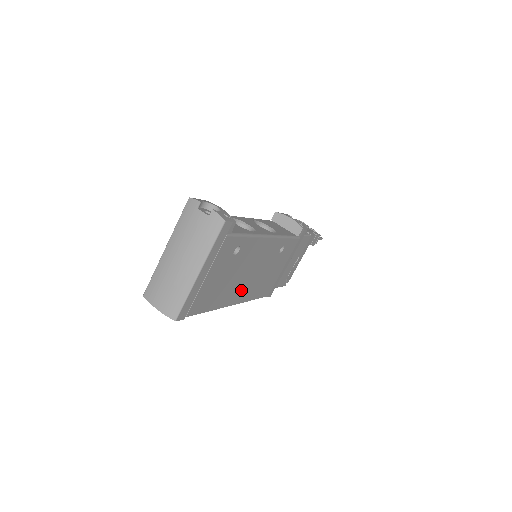
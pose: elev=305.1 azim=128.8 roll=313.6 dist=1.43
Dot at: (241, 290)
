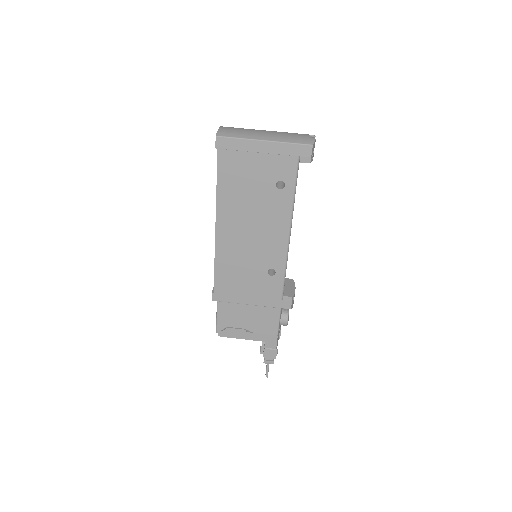
Dot at: (232, 228)
